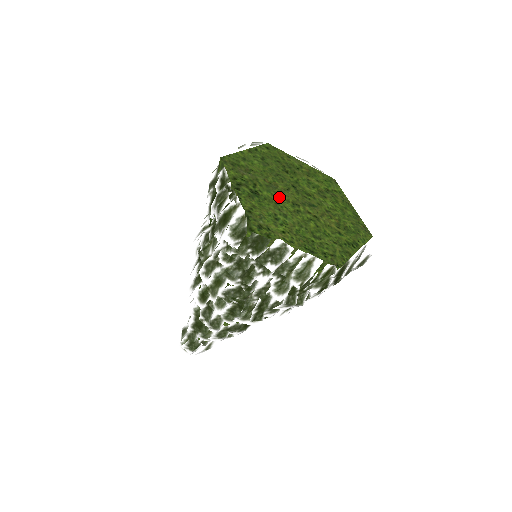
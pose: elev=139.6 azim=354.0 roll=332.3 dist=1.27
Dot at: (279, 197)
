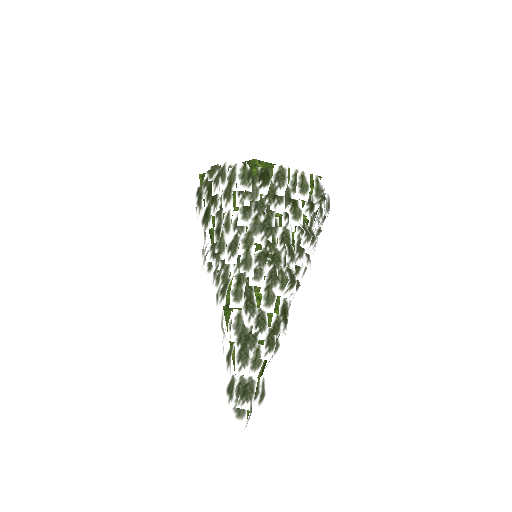
Dot at: occluded
